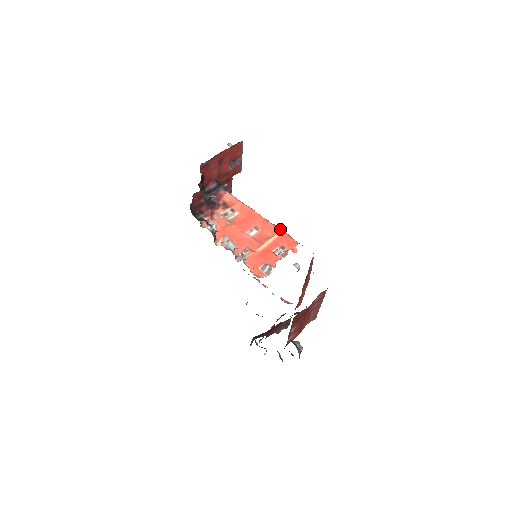
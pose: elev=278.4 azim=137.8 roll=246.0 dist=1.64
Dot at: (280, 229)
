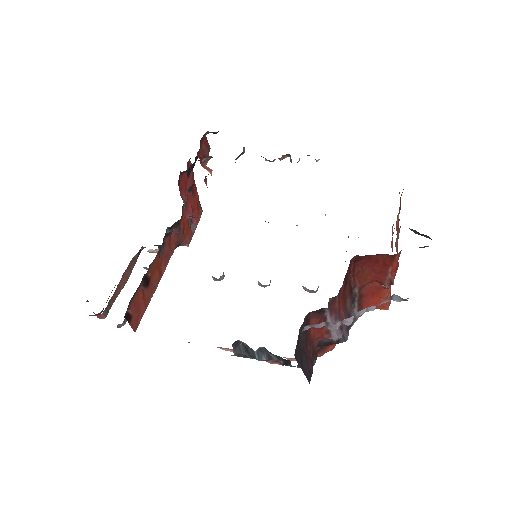
Dot at: occluded
